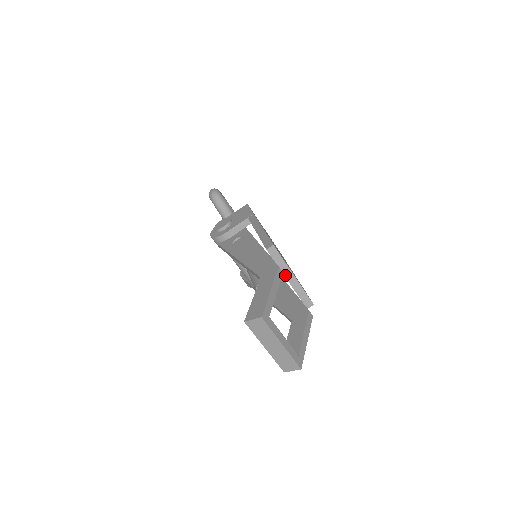
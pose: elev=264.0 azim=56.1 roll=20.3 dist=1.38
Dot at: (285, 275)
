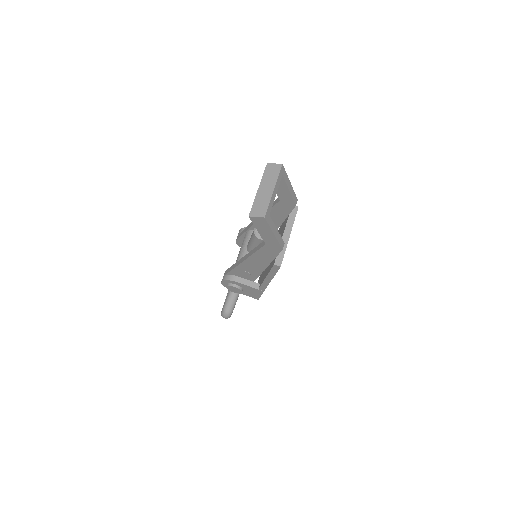
Dot at: (286, 229)
